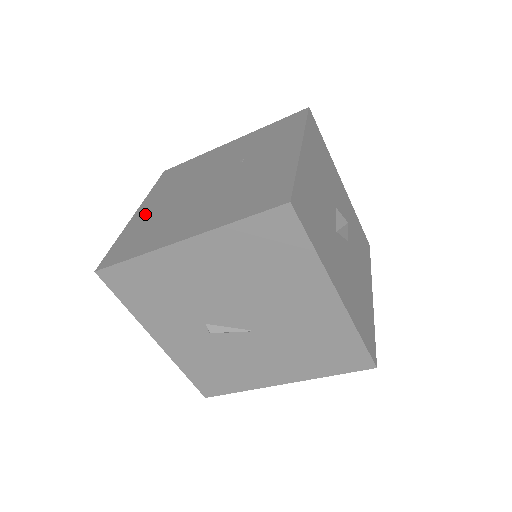
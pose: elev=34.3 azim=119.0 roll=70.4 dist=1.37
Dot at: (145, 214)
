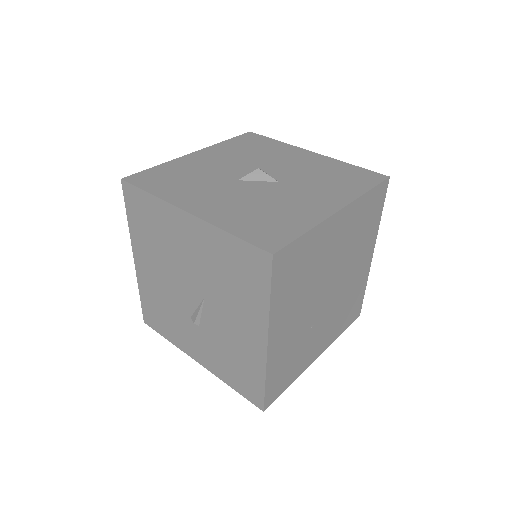
Dot at: occluded
